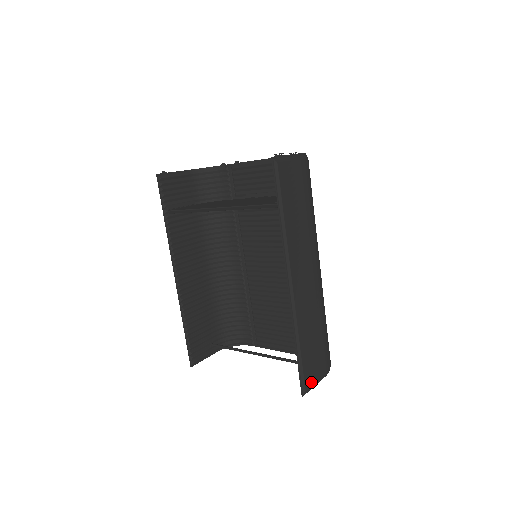
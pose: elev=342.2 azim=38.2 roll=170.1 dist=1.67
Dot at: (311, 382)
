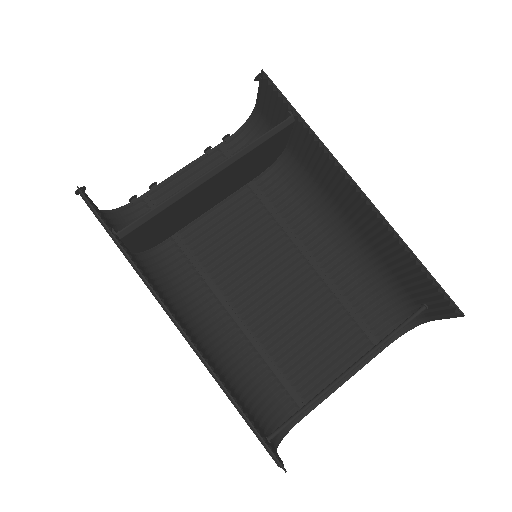
Dot at: occluded
